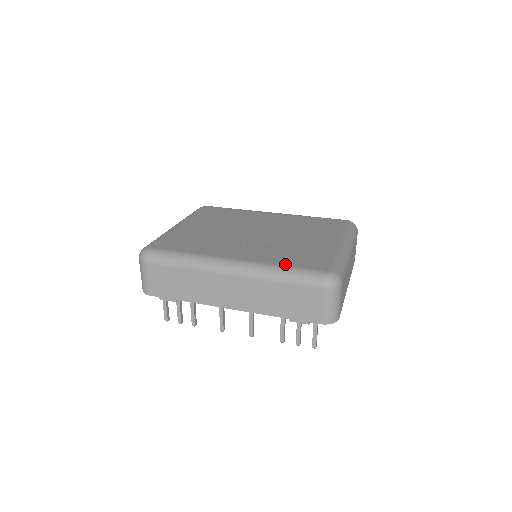
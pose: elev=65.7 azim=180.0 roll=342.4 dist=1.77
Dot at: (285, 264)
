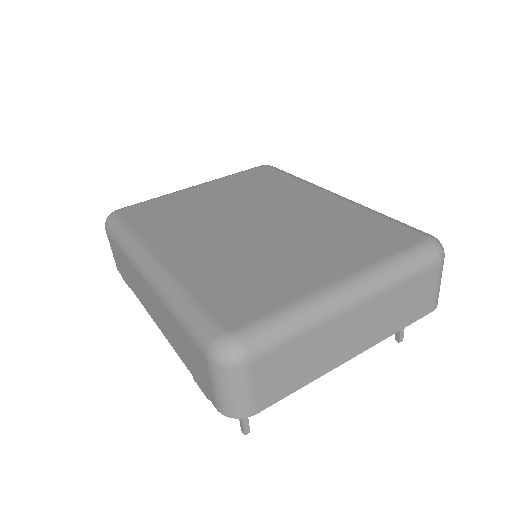
Dot at: (195, 291)
